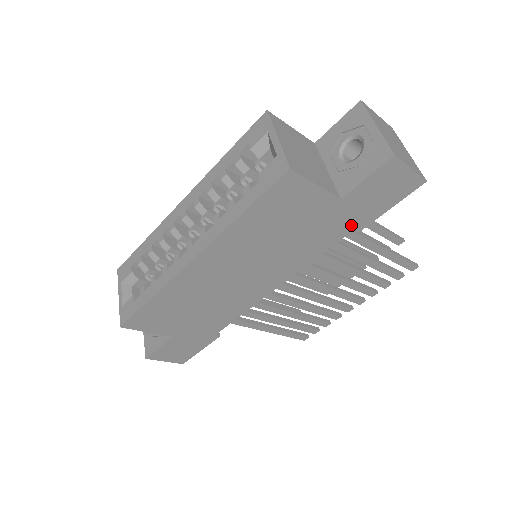
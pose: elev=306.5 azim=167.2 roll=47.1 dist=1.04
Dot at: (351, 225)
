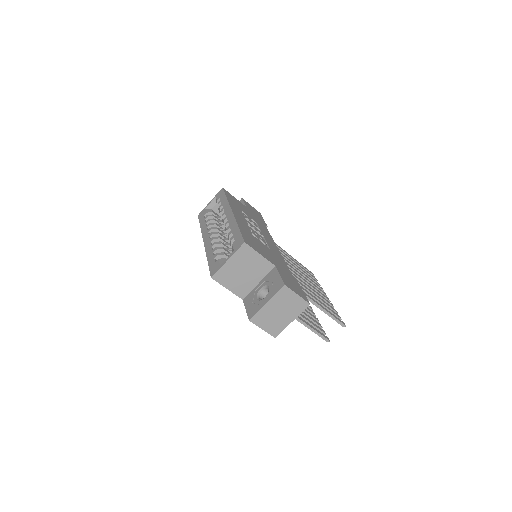
Dot at: occluded
